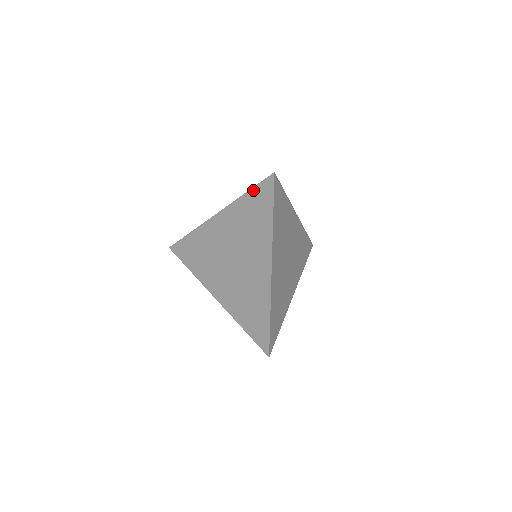
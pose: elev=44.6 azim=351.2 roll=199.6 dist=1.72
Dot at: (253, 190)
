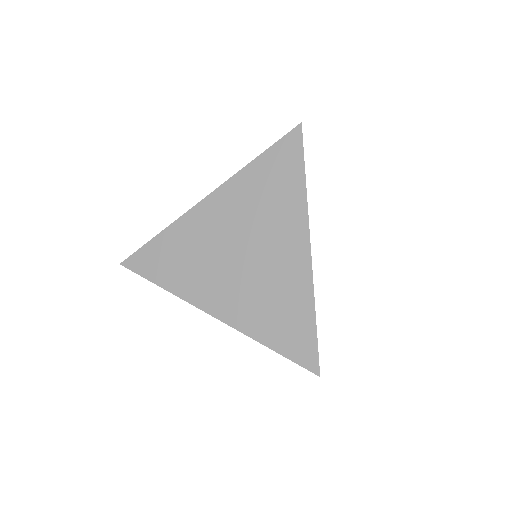
Dot at: (269, 151)
